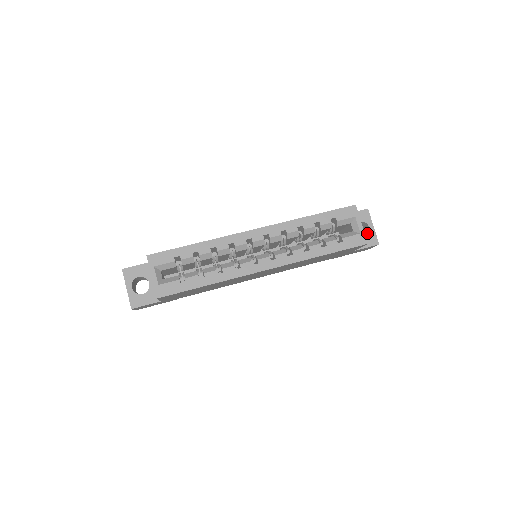
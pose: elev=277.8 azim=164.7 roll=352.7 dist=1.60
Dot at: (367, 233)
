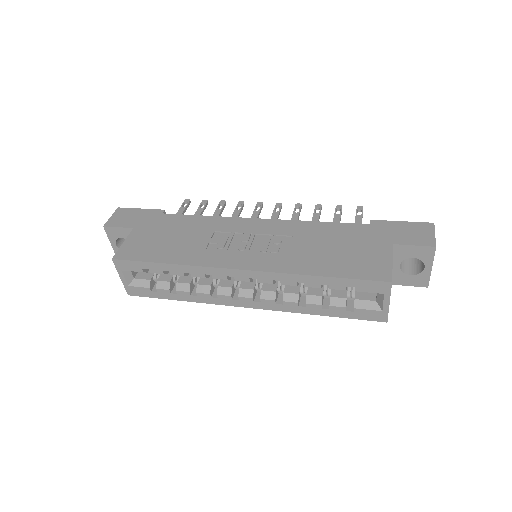
Dot at: (420, 267)
